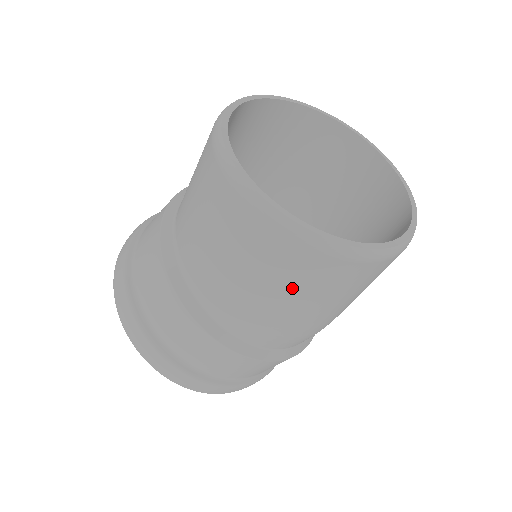
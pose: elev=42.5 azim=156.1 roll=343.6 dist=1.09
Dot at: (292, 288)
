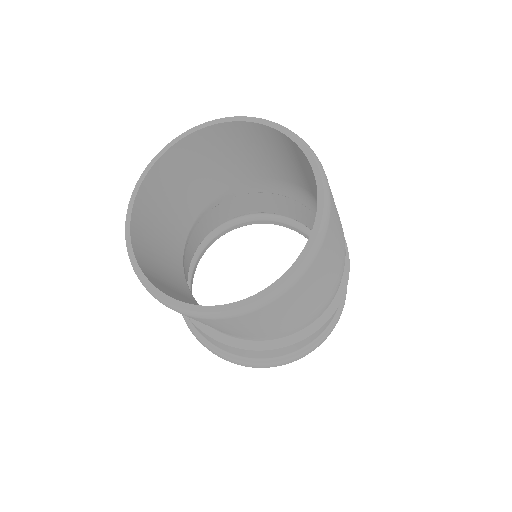
Dot at: (277, 318)
